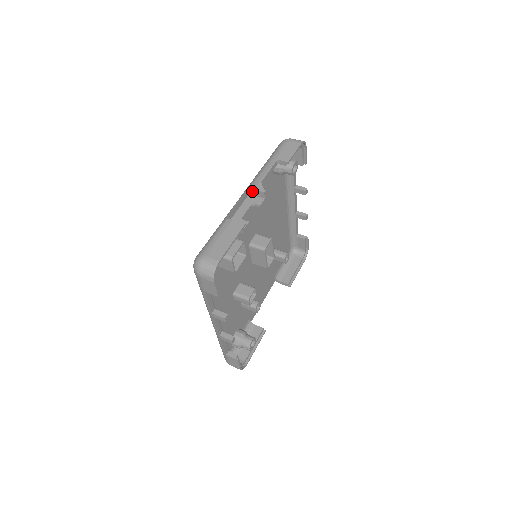
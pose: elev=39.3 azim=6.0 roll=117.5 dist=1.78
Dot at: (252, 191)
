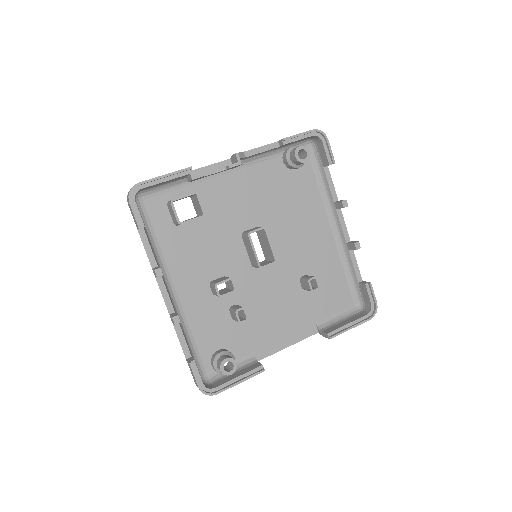
Dot at: (232, 159)
